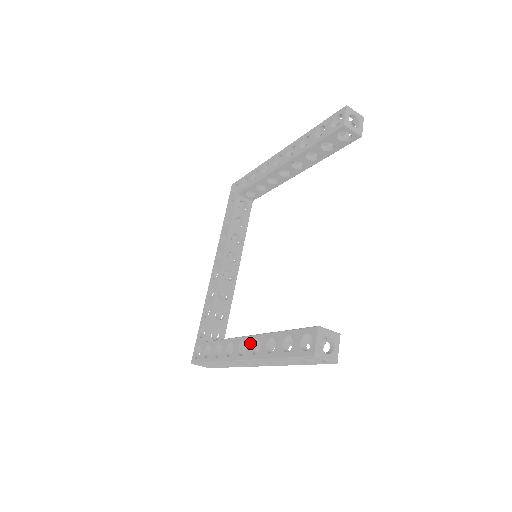
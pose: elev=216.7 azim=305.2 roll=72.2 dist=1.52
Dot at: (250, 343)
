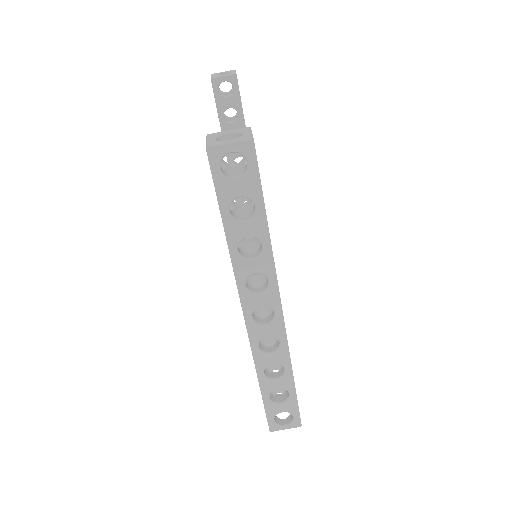
Dot at: occluded
